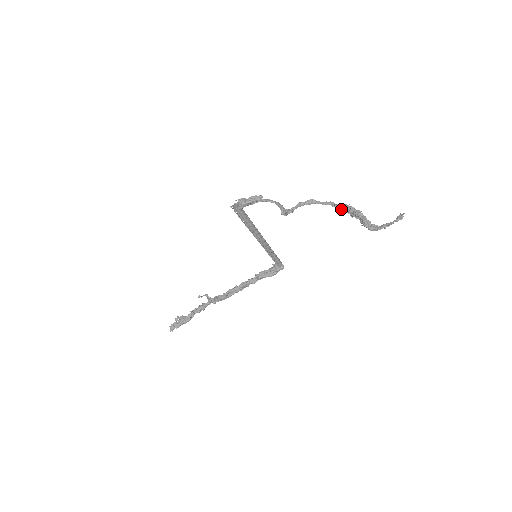
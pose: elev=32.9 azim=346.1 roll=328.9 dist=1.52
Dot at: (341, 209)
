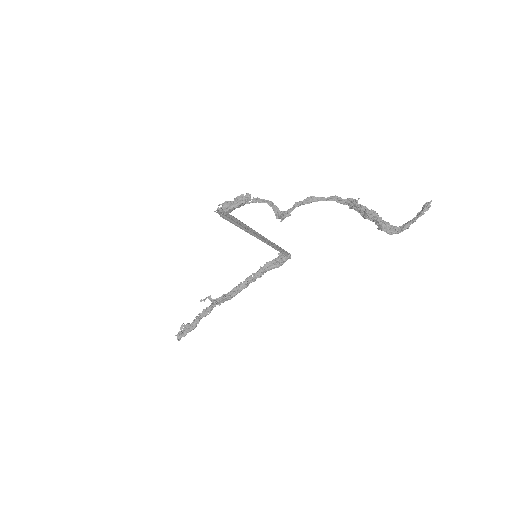
Dot at: (349, 207)
